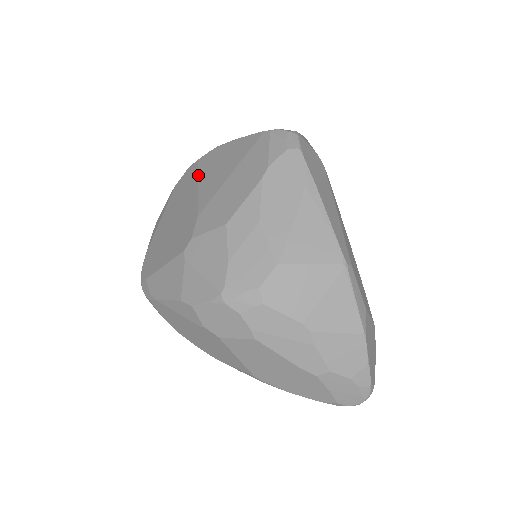
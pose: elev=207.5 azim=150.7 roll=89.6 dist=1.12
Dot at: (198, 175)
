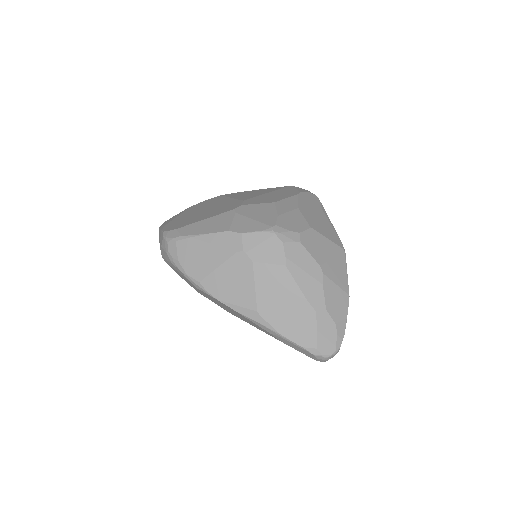
Dot at: (228, 196)
